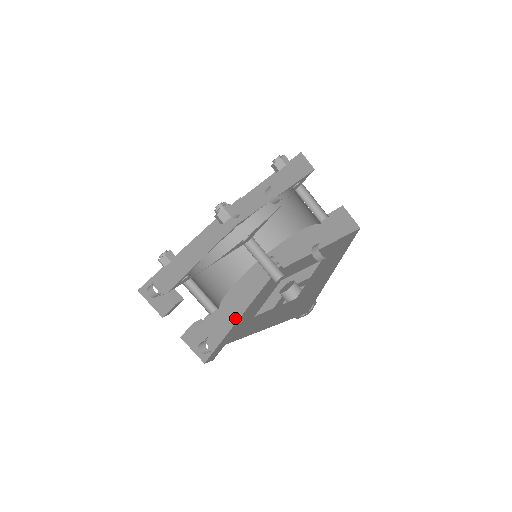
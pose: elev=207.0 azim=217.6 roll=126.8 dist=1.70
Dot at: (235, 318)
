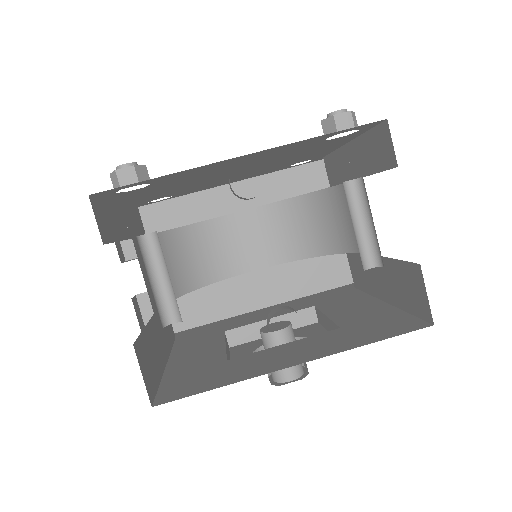
Dot at: (232, 311)
